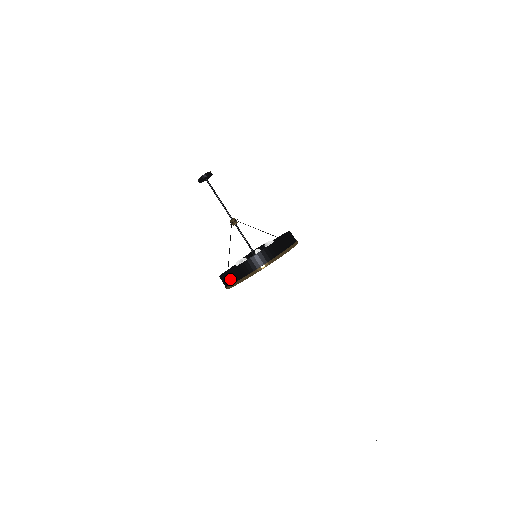
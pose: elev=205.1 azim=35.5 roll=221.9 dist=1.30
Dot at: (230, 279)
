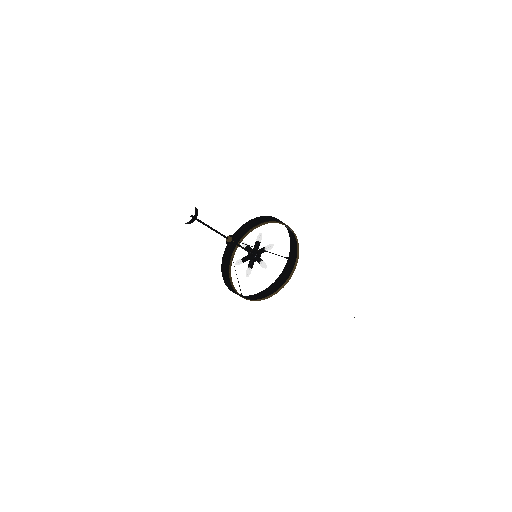
Dot at: (244, 298)
